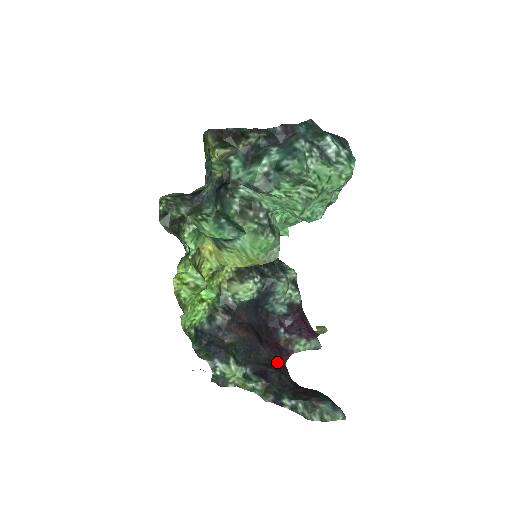
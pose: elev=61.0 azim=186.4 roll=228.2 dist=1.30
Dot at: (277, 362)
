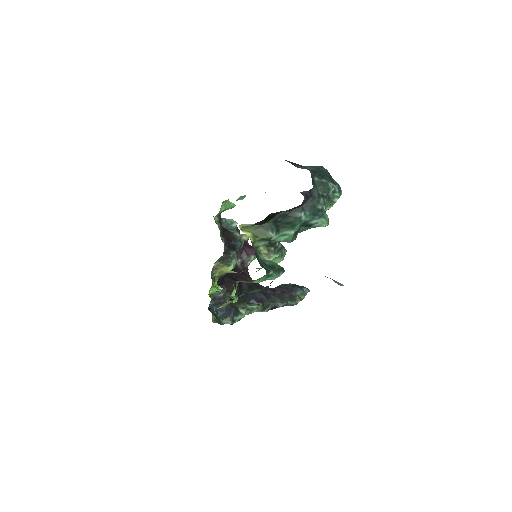
Dot at: (252, 284)
